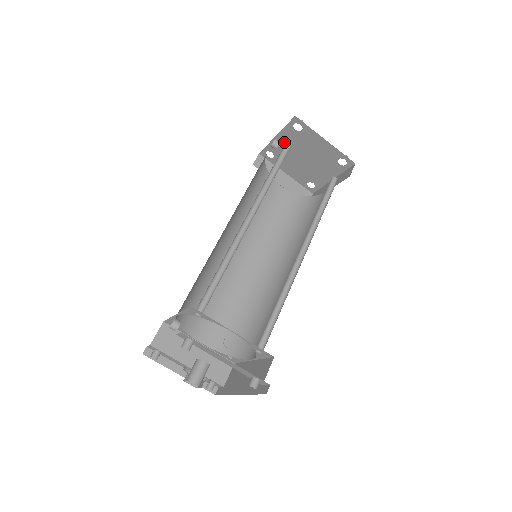
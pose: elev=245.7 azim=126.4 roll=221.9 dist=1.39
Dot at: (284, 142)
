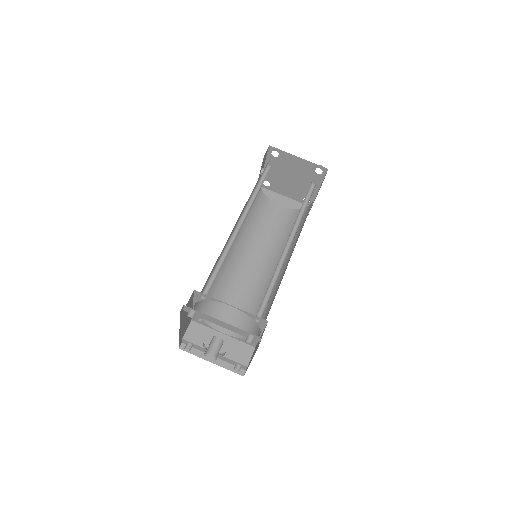
Dot at: (272, 170)
